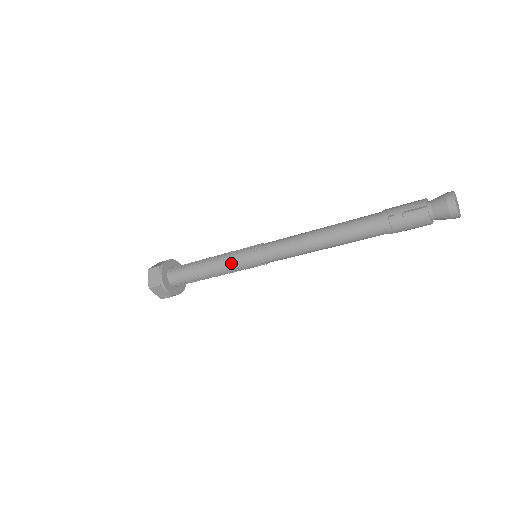
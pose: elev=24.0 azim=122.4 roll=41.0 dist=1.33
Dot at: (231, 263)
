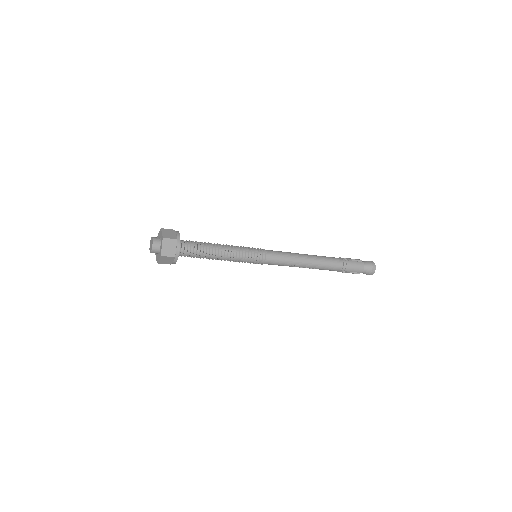
Dot at: (242, 250)
